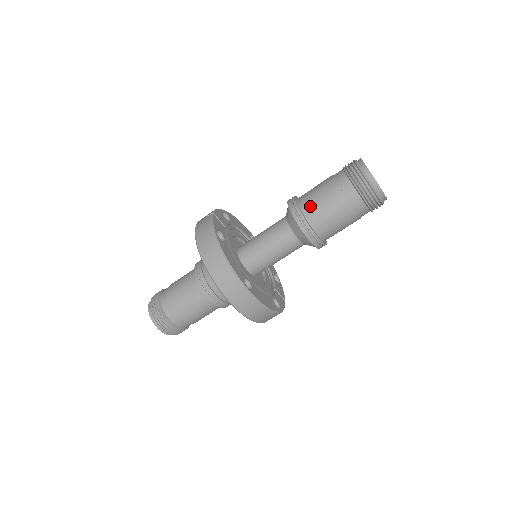
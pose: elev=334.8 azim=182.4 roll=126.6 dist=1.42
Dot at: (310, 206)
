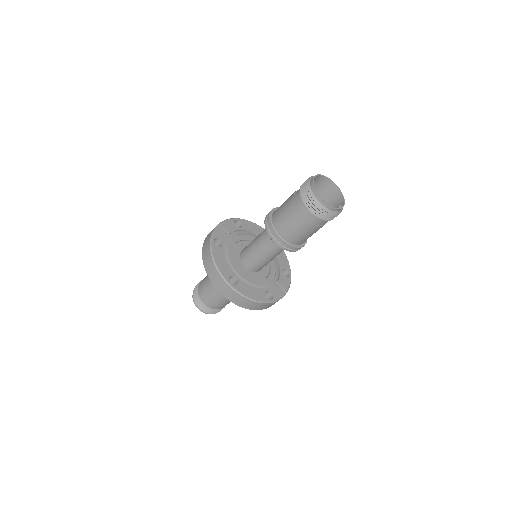
Dot at: (277, 218)
